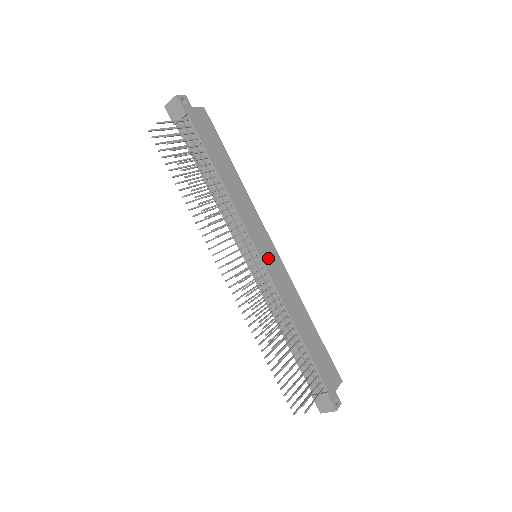
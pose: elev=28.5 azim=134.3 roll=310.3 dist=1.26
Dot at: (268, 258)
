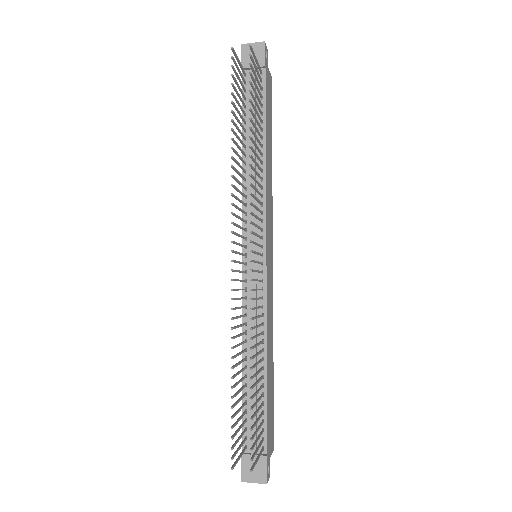
Dot at: (269, 265)
